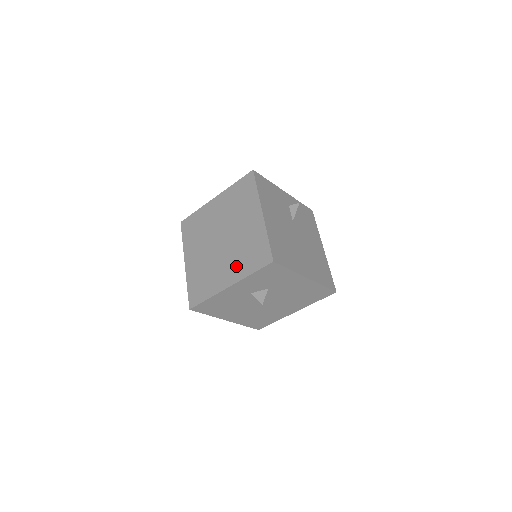
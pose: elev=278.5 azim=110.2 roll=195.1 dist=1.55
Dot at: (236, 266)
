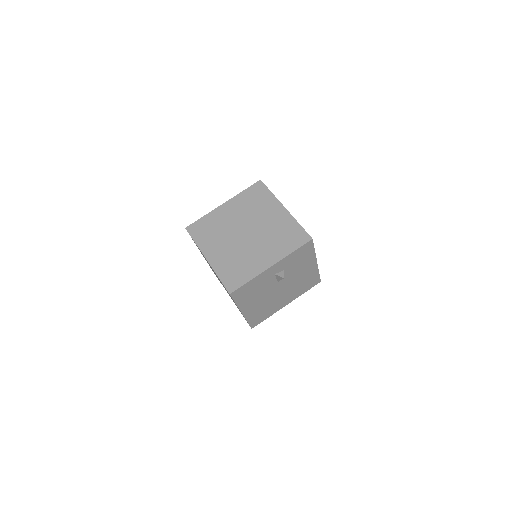
Dot at: occluded
